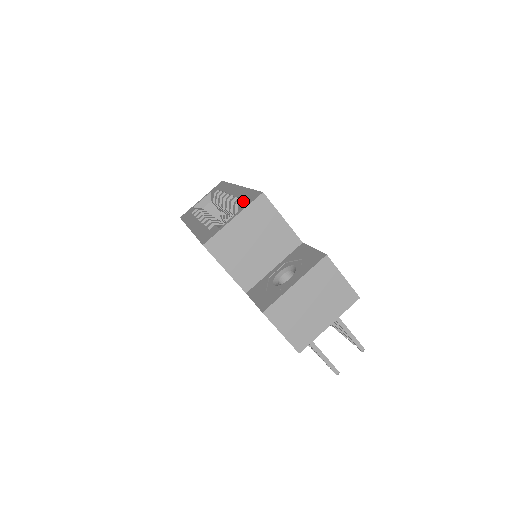
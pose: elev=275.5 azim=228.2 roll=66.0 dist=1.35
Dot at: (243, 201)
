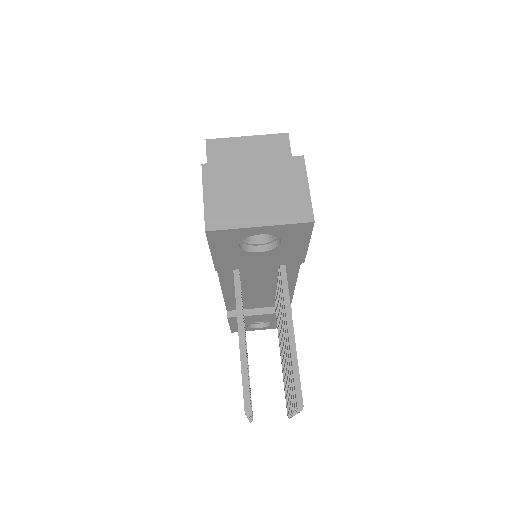
Dot at: occluded
